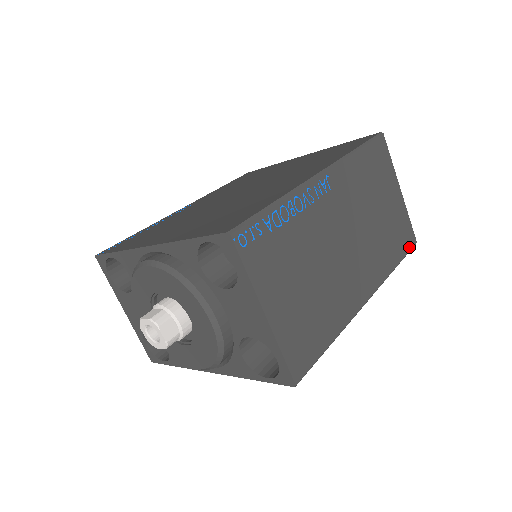
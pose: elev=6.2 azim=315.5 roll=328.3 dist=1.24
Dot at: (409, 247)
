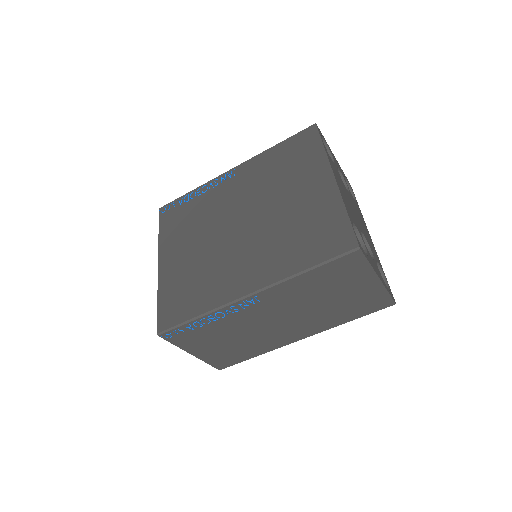
Dot at: (379, 309)
